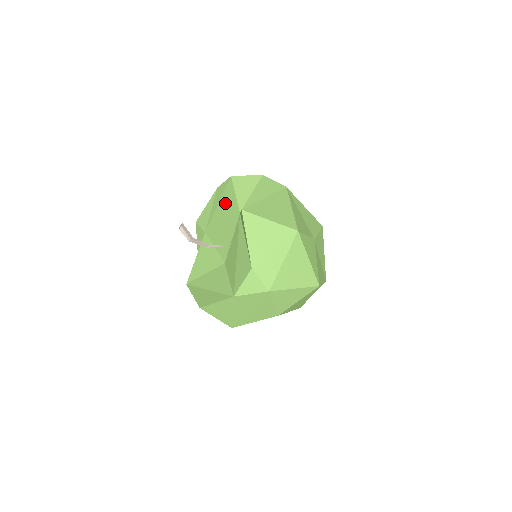
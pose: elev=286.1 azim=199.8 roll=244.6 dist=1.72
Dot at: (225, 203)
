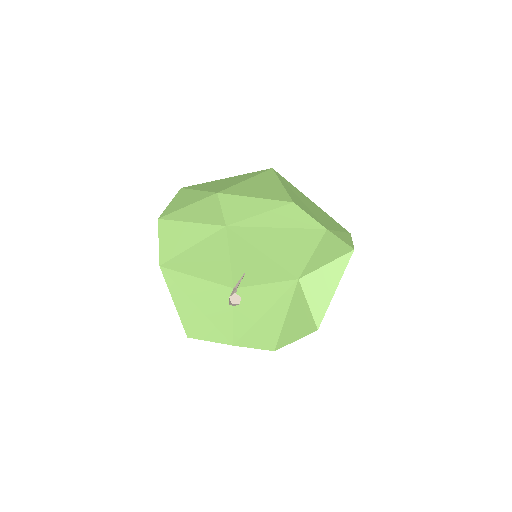
Dot at: (289, 243)
